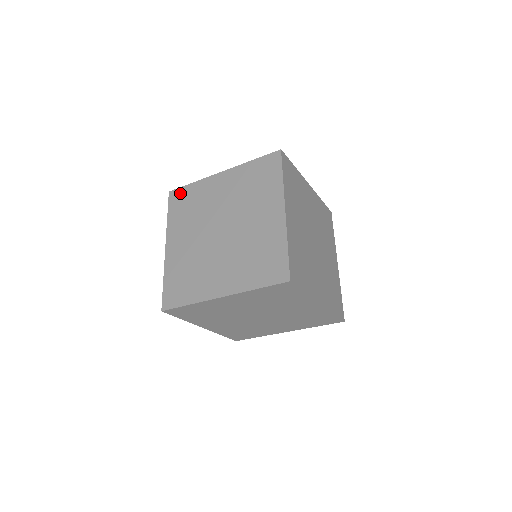
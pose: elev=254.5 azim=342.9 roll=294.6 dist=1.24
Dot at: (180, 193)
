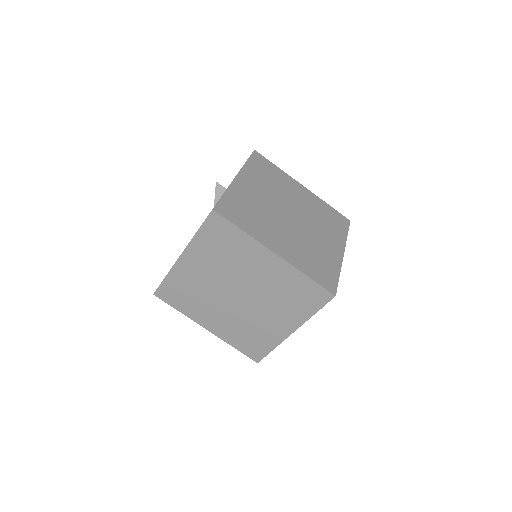
Dot at: (265, 161)
